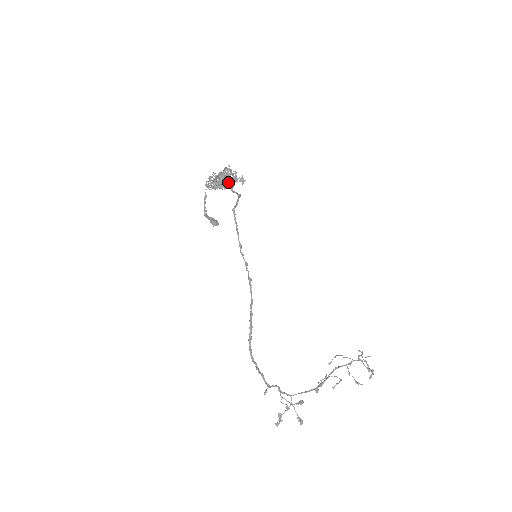
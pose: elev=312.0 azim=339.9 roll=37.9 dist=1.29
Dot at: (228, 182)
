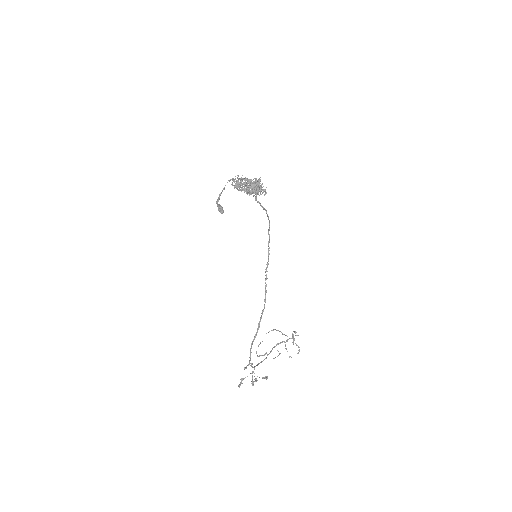
Dot at: (256, 192)
